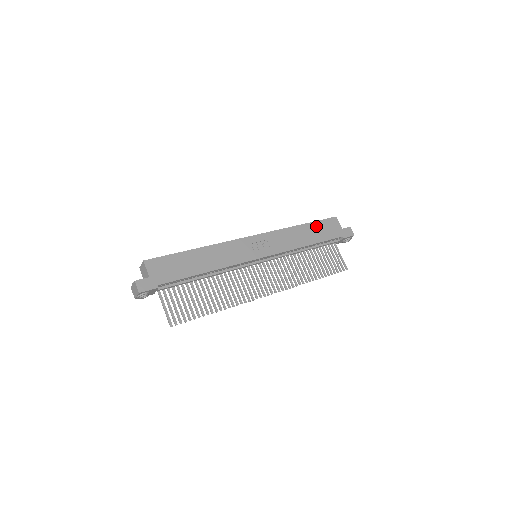
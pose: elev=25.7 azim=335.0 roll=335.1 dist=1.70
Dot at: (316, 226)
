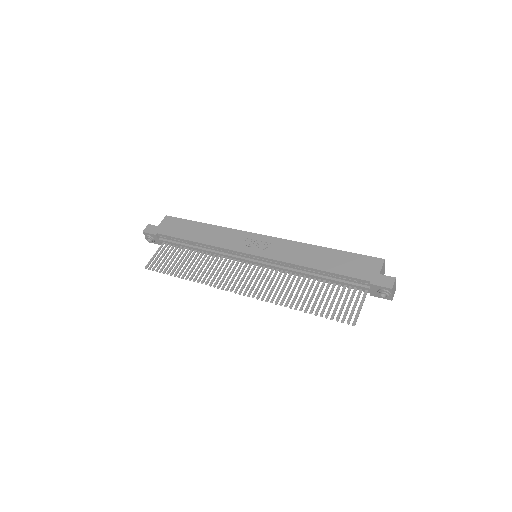
Dot at: (343, 256)
